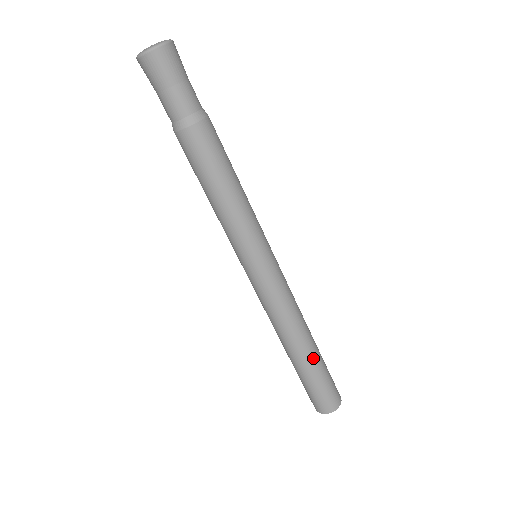
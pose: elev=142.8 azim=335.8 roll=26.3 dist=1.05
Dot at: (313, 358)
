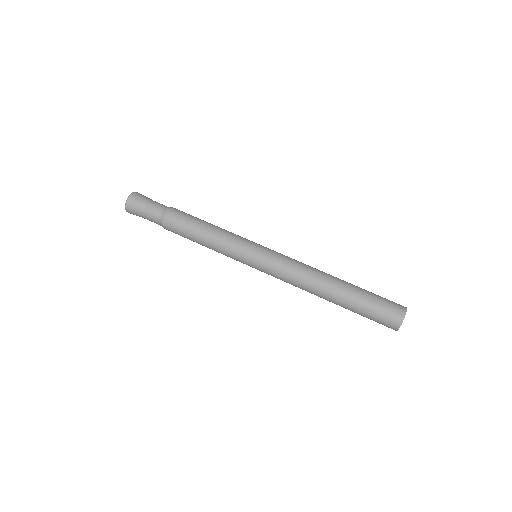
Dot at: (349, 284)
